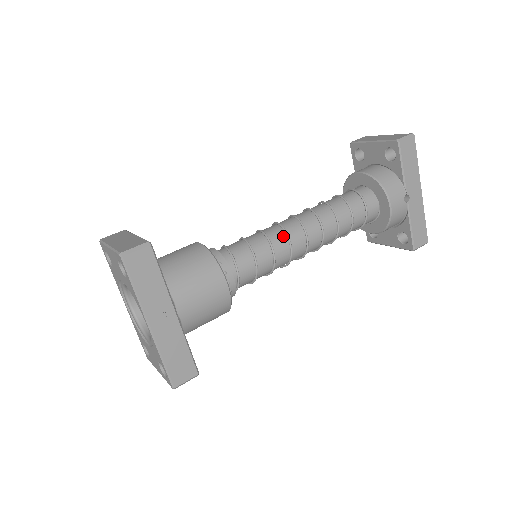
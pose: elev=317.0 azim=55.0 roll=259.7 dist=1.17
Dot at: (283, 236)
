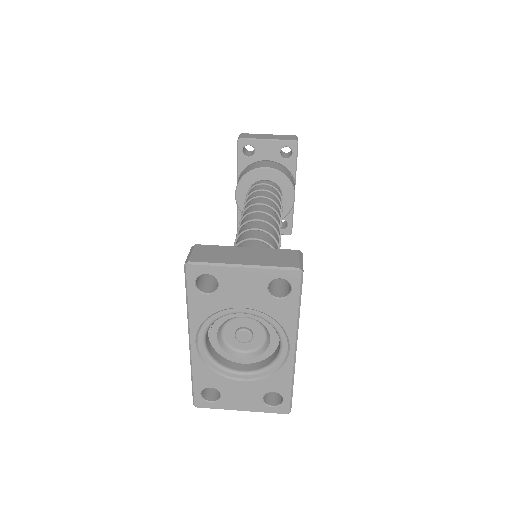
Dot at: (274, 232)
